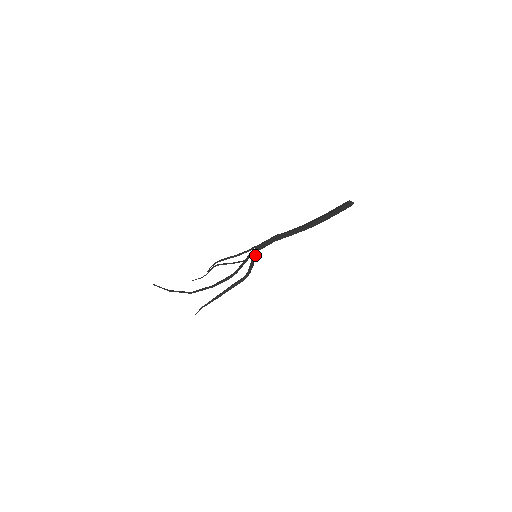
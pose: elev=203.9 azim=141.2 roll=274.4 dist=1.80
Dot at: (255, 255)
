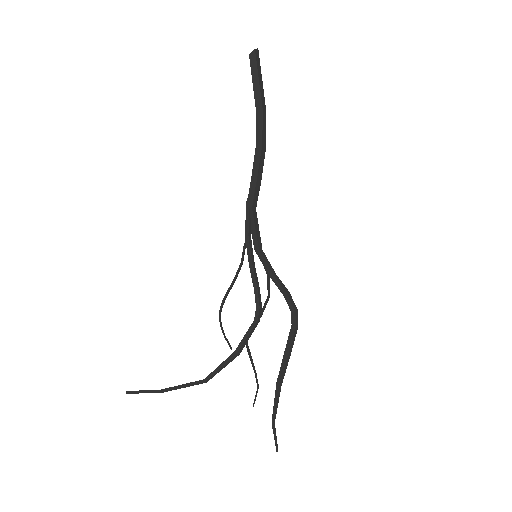
Dot at: (267, 267)
